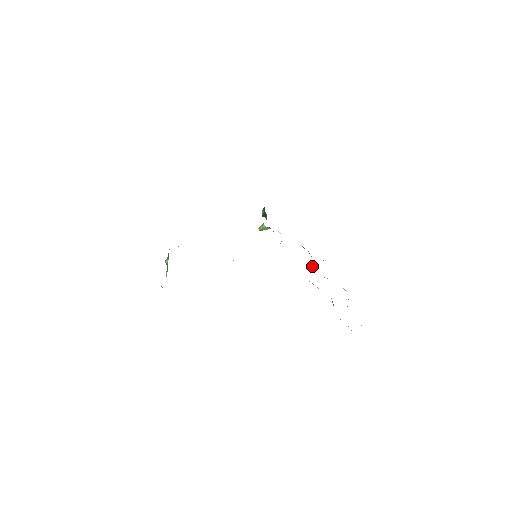
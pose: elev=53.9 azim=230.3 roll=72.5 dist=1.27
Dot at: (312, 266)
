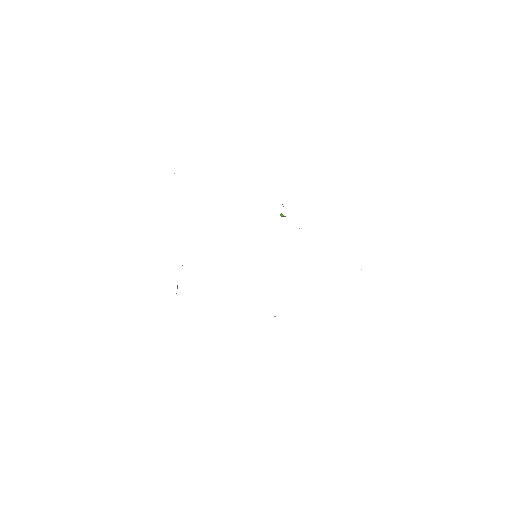
Dot at: occluded
